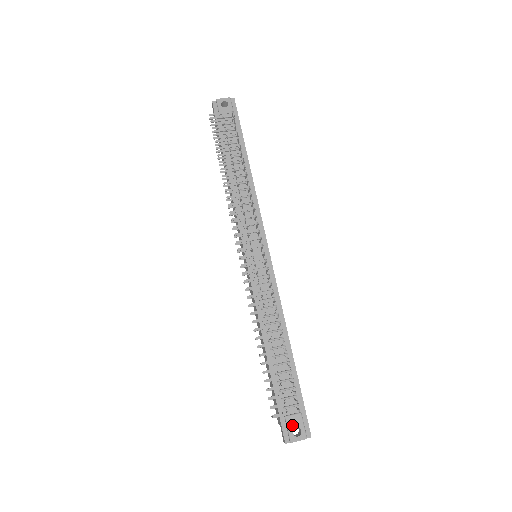
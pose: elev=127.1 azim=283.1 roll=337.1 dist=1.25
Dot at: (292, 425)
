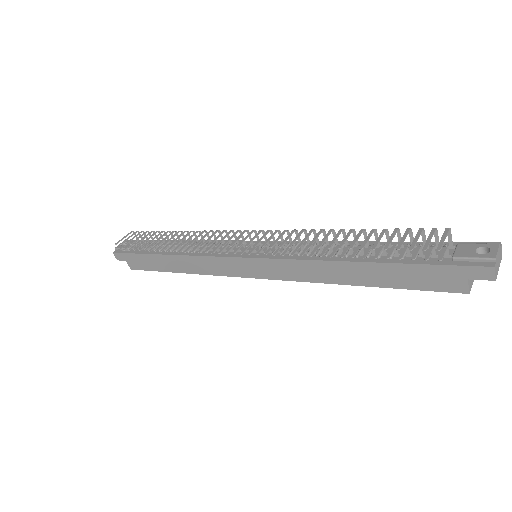
Dot at: (469, 253)
